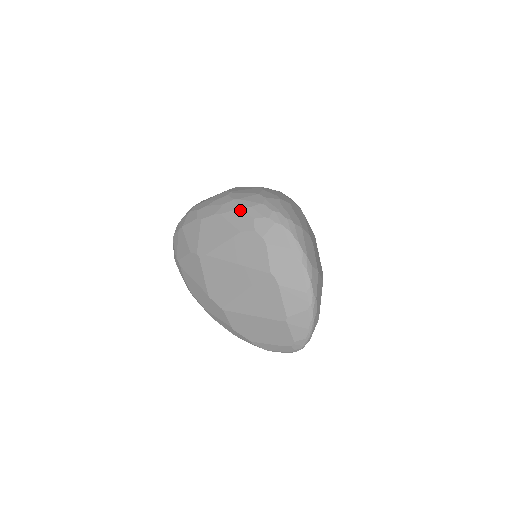
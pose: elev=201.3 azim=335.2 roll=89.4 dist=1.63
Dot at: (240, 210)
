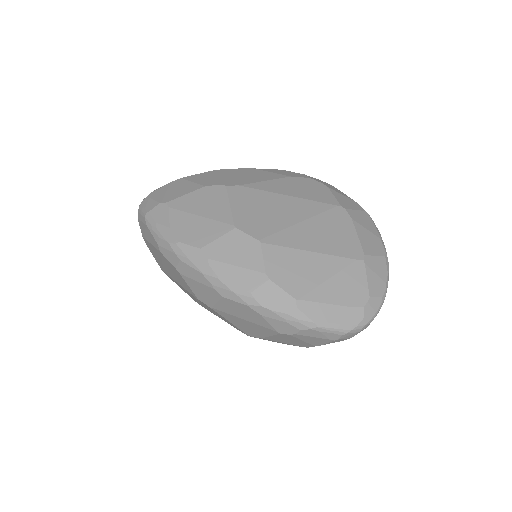
Dot at: (282, 170)
